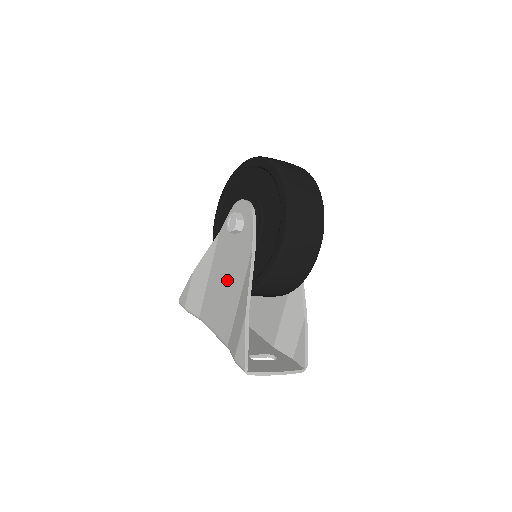
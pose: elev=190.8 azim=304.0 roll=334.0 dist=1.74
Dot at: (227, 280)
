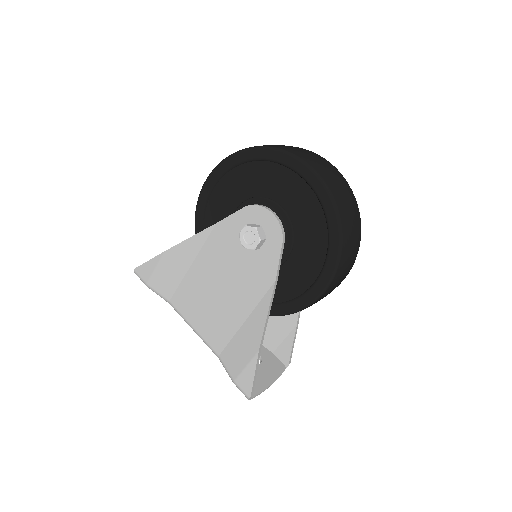
Dot at: (225, 289)
